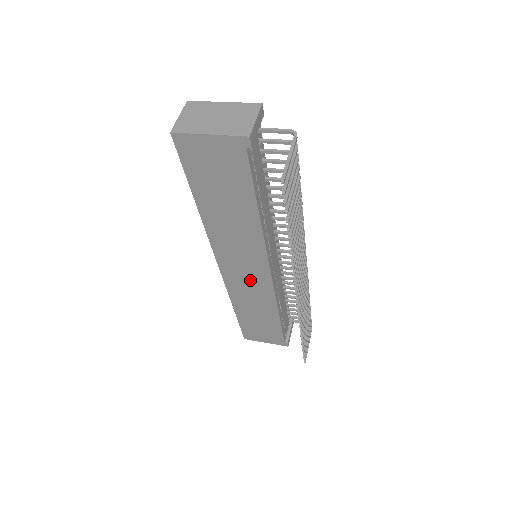
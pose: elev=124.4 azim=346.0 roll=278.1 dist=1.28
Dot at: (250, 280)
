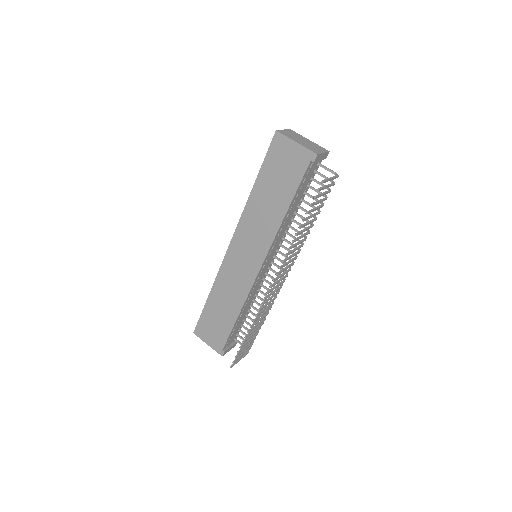
Dot at: (242, 269)
